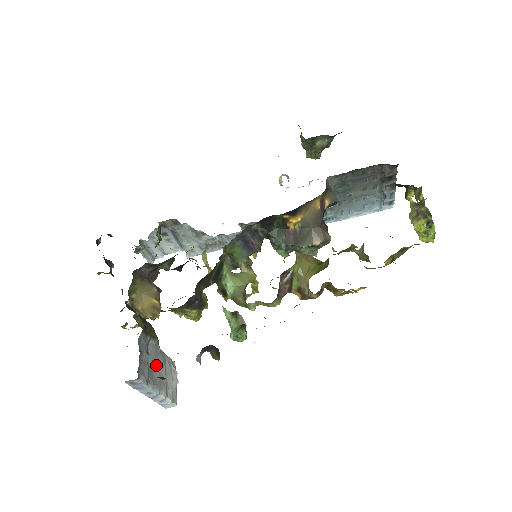
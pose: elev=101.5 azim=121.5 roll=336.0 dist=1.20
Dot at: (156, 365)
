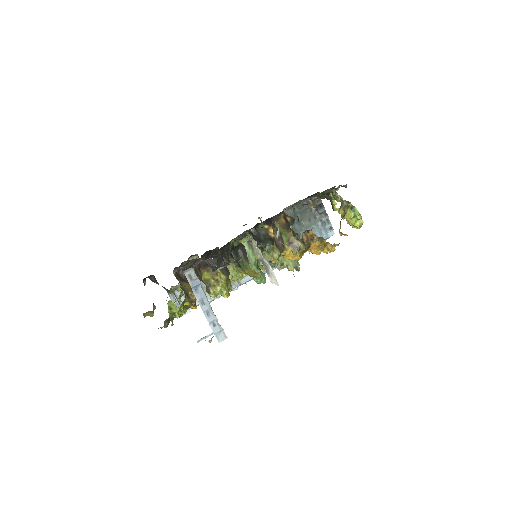
Dot at: occluded
